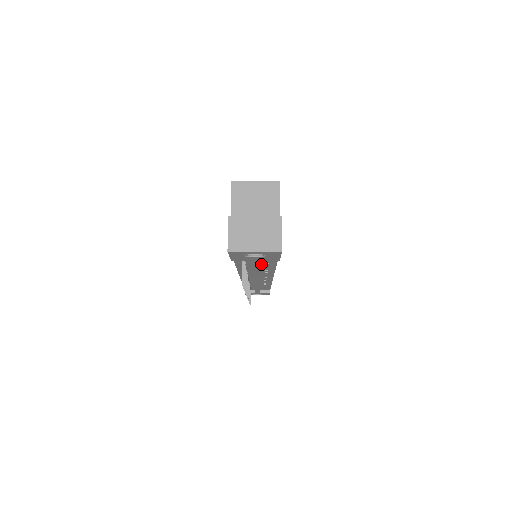
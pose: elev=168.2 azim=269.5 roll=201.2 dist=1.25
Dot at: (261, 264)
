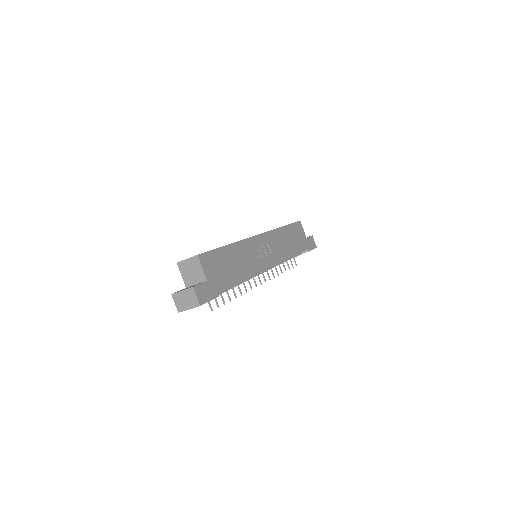
Dot at: occluded
